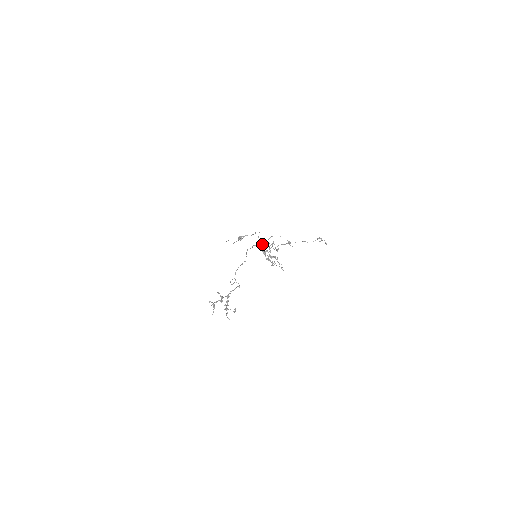
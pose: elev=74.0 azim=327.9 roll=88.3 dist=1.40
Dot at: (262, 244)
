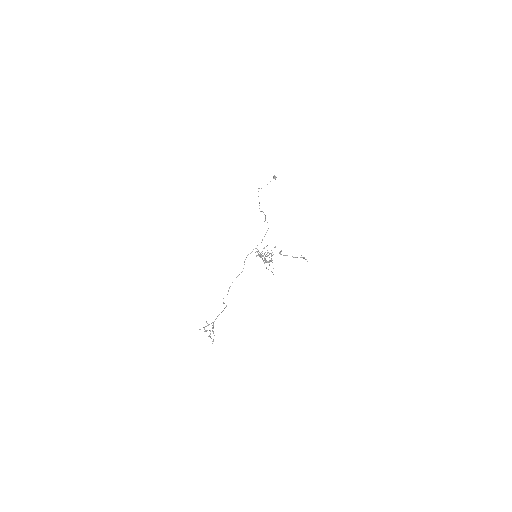
Dot at: (257, 255)
